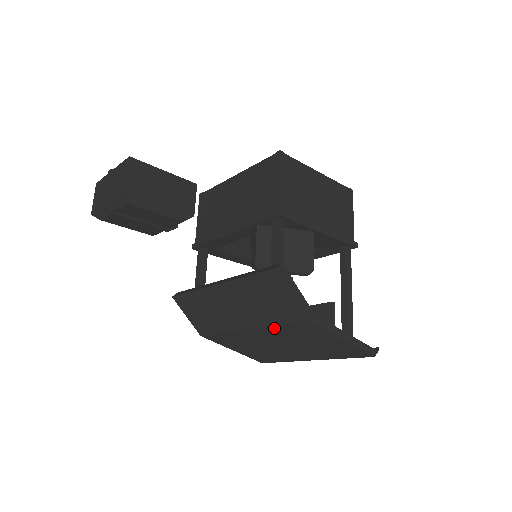
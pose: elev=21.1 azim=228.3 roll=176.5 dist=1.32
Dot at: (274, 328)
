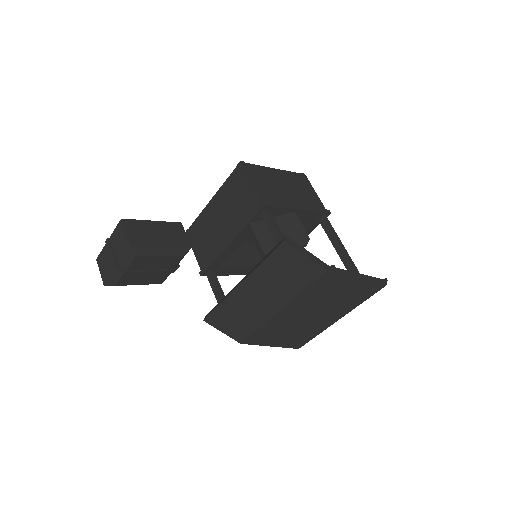
Dot at: (301, 297)
